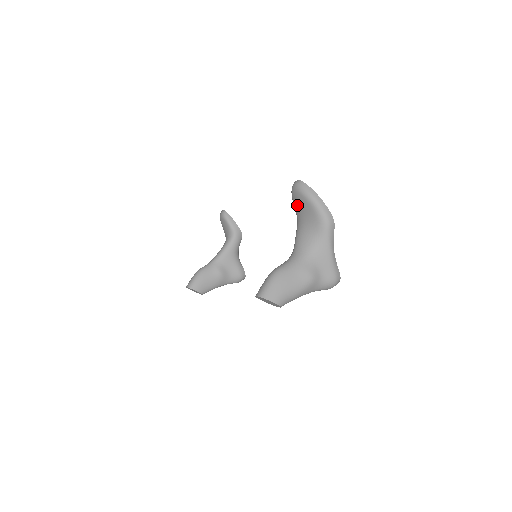
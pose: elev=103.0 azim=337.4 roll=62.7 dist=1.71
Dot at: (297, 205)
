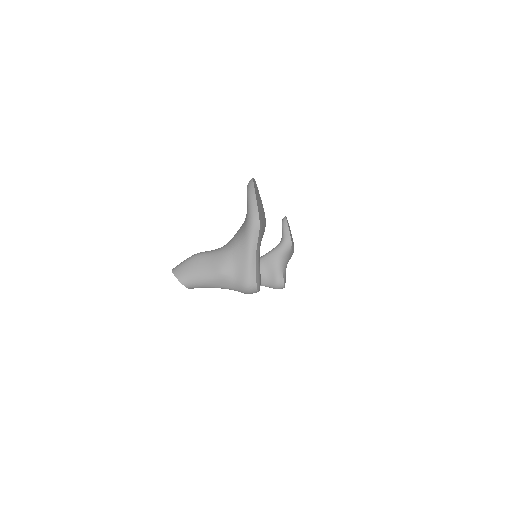
Dot at: occluded
